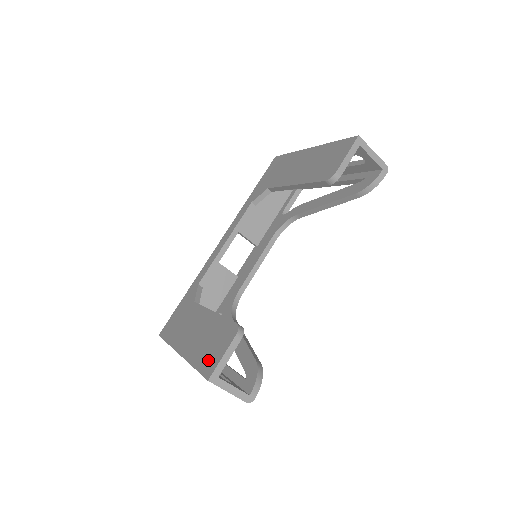
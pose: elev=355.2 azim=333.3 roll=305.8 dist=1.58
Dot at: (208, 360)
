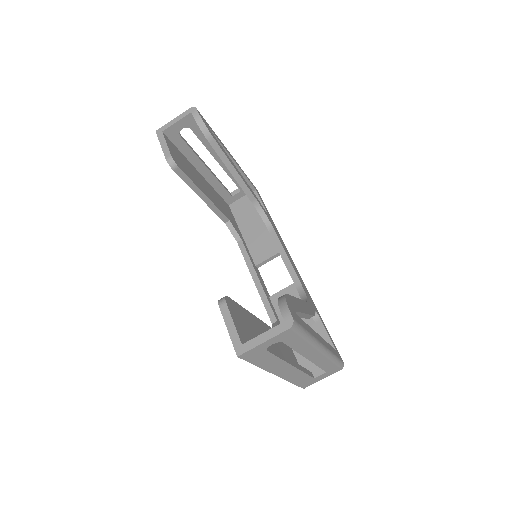
Dot at: occluded
